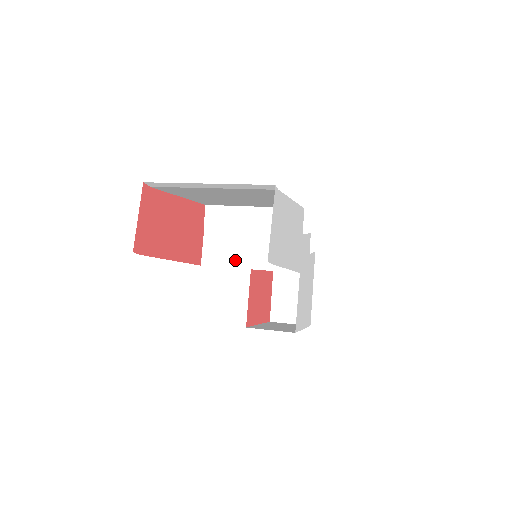
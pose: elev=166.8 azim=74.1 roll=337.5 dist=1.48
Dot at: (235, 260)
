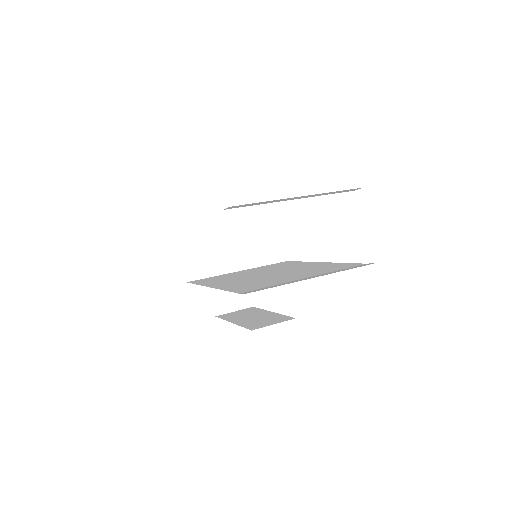
Dot at: (223, 265)
